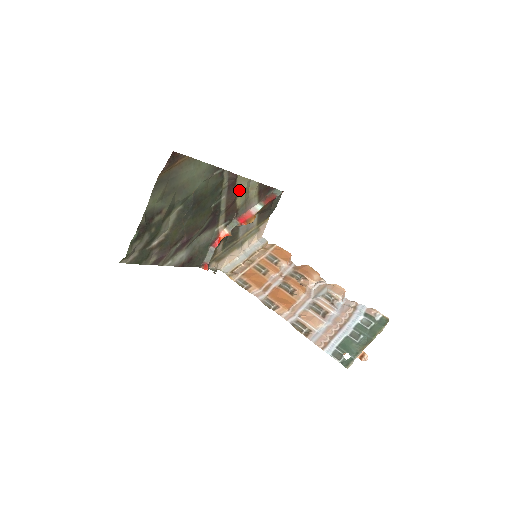
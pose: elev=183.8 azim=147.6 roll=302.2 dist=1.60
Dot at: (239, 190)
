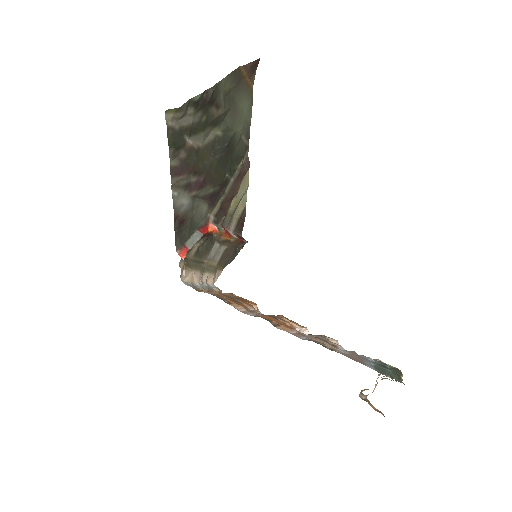
Dot at: (239, 190)
